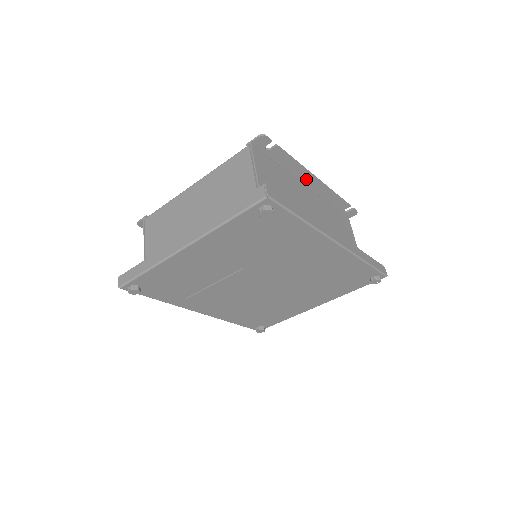
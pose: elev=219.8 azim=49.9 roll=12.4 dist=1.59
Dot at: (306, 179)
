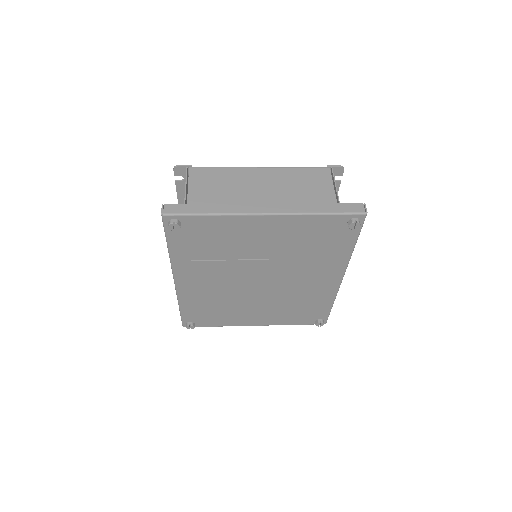
Dot at: occluded
